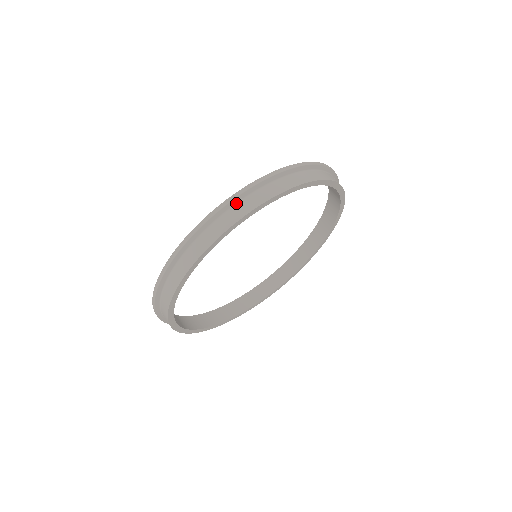
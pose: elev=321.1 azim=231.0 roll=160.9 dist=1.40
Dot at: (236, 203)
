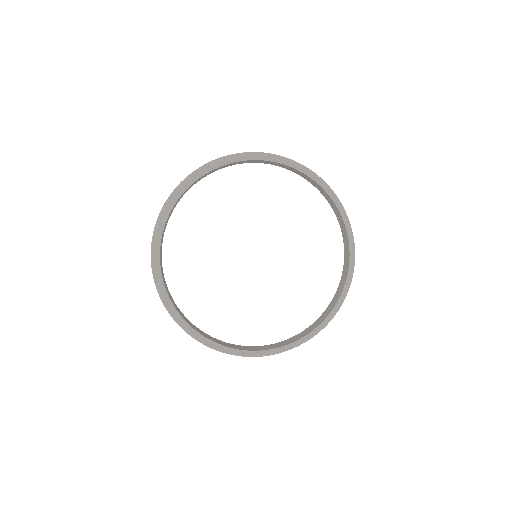
Dot at: occluded
